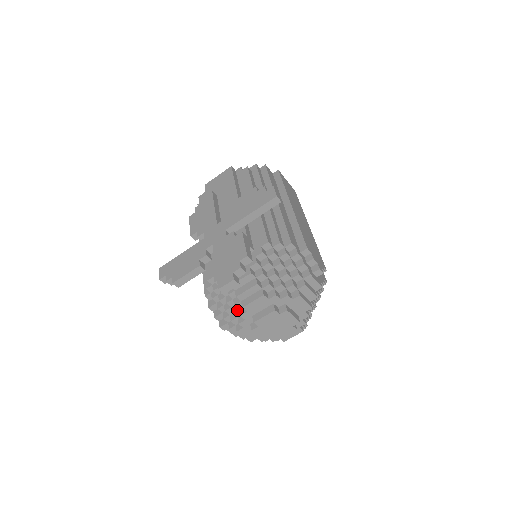
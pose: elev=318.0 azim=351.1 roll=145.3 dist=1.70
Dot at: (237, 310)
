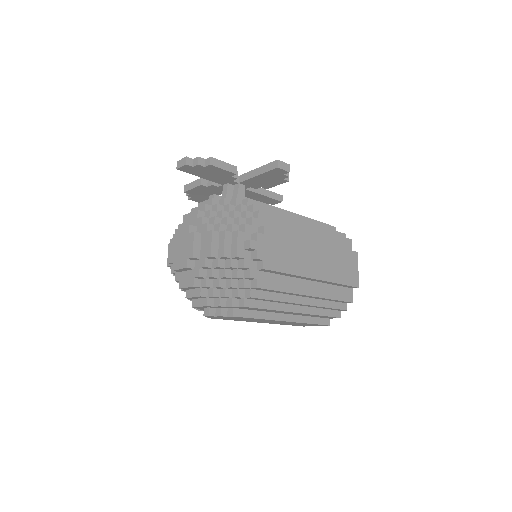
Dot at: occluded
